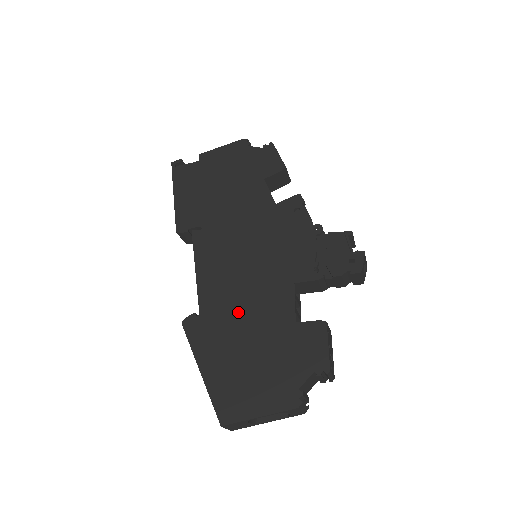
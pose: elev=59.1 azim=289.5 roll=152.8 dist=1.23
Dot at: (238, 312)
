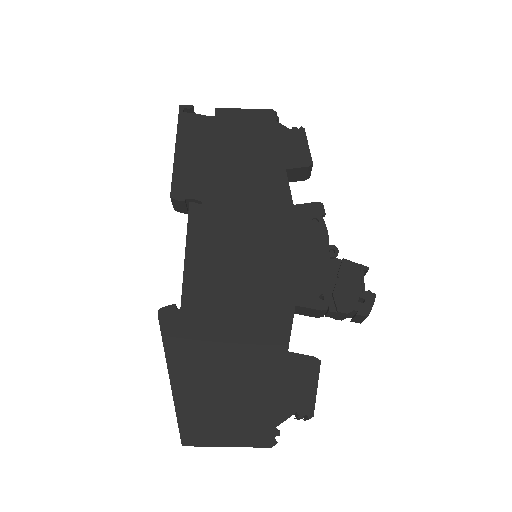
Dot at: (226, 319)
